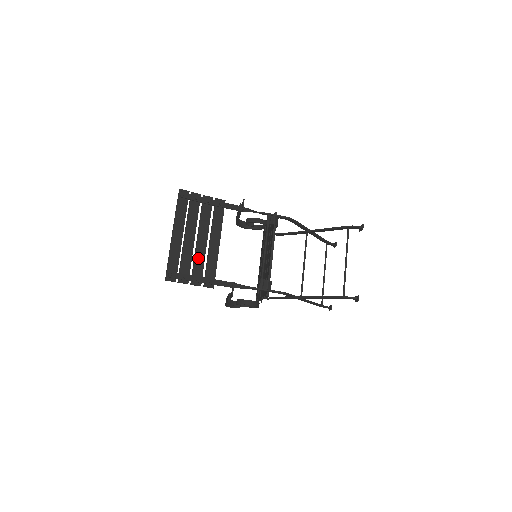
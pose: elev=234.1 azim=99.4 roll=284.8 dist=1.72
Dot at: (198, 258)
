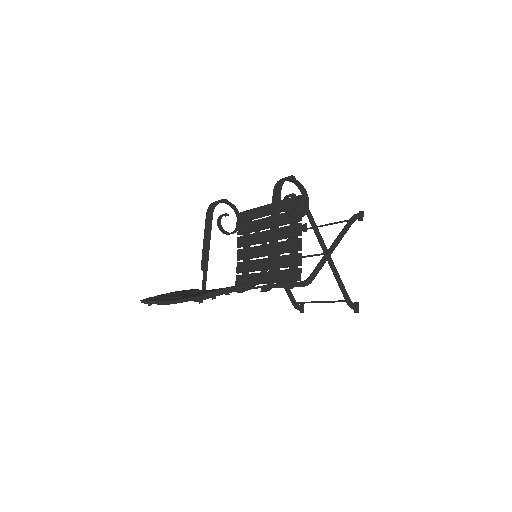
Dot at: occluded
